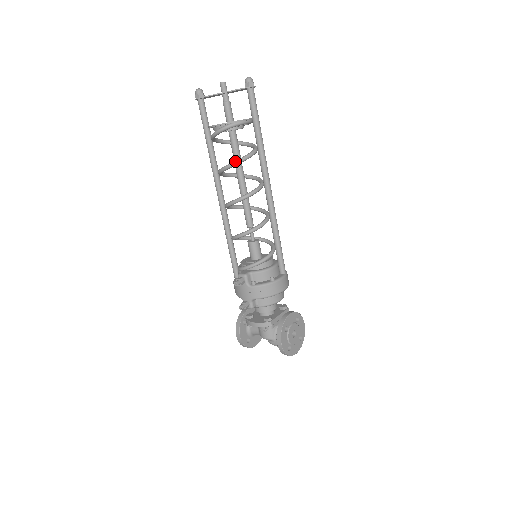
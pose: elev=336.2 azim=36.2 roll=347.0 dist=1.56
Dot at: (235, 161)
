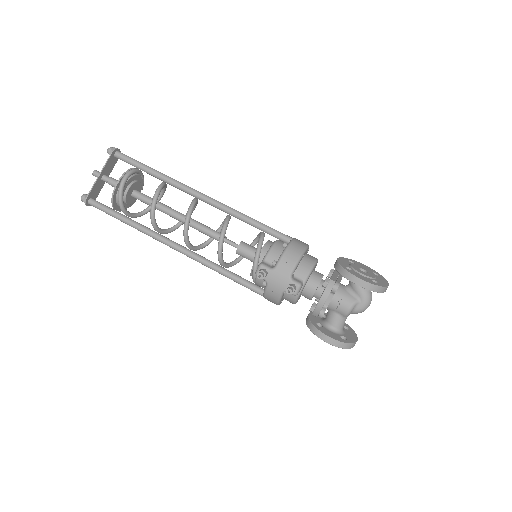
Dot at: (153, 197)
